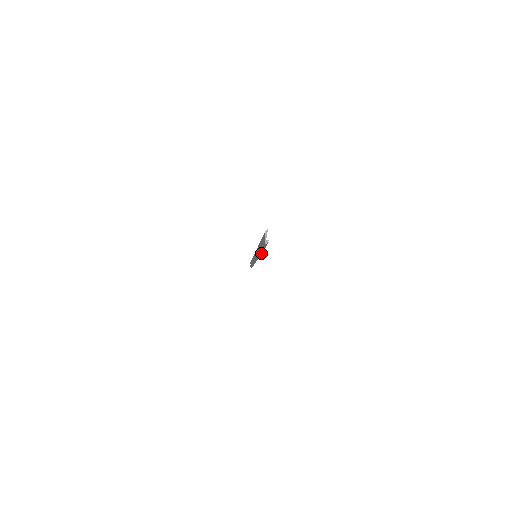
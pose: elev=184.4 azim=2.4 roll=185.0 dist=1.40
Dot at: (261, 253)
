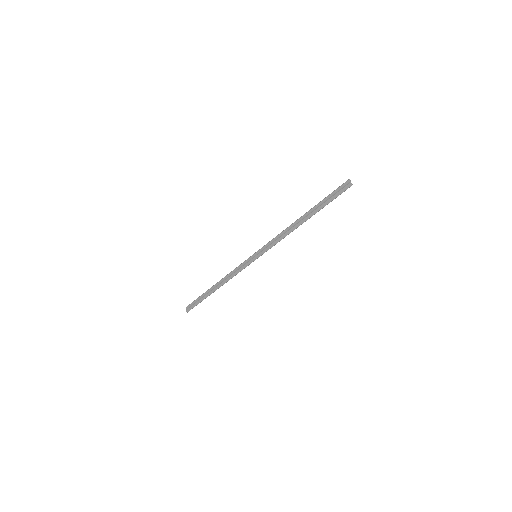
Dot at: (297, 227)
